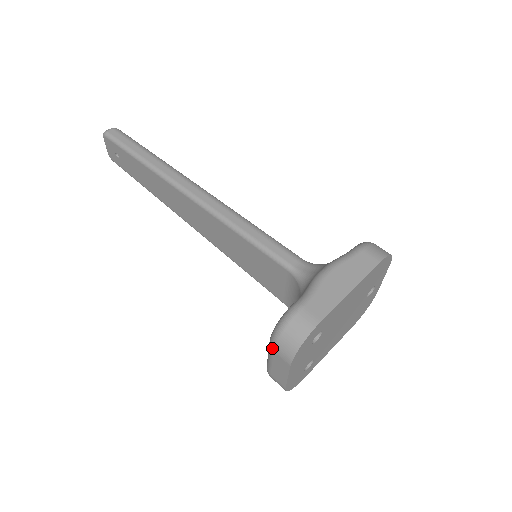
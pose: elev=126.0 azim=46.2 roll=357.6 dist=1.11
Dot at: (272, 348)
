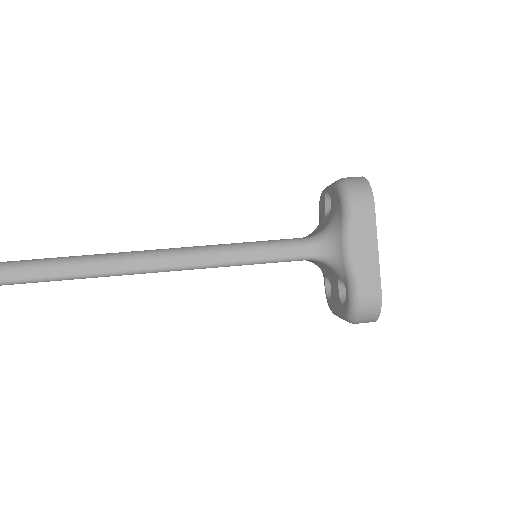
Dot at: occluded
